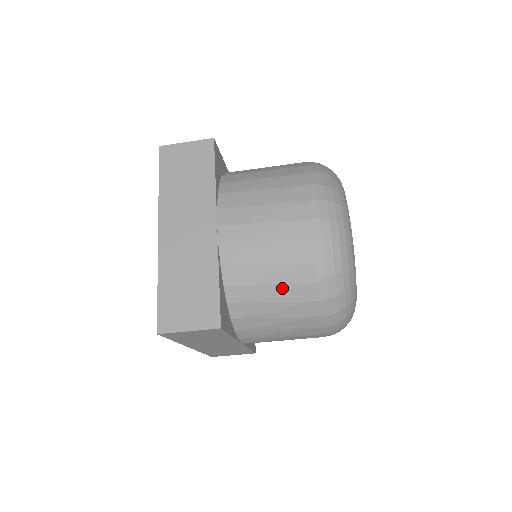
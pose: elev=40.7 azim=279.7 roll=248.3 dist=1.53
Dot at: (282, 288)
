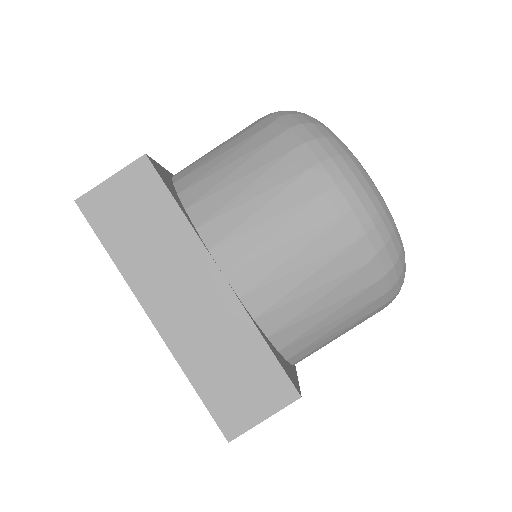
Dot at: (235, 149)
